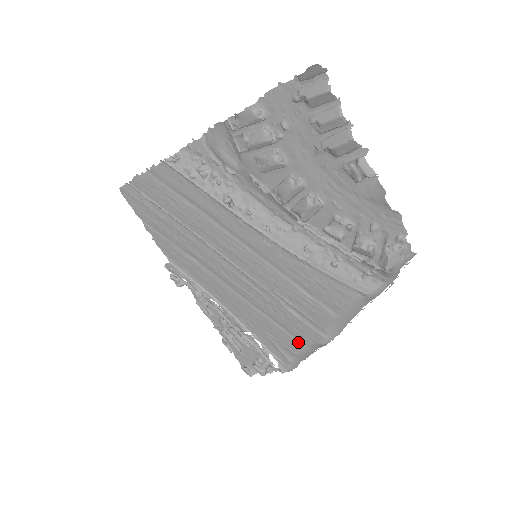
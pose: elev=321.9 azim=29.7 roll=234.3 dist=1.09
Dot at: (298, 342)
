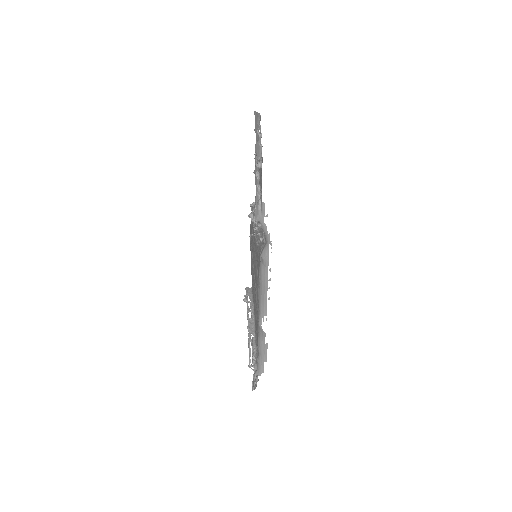
Dot at: occluded
